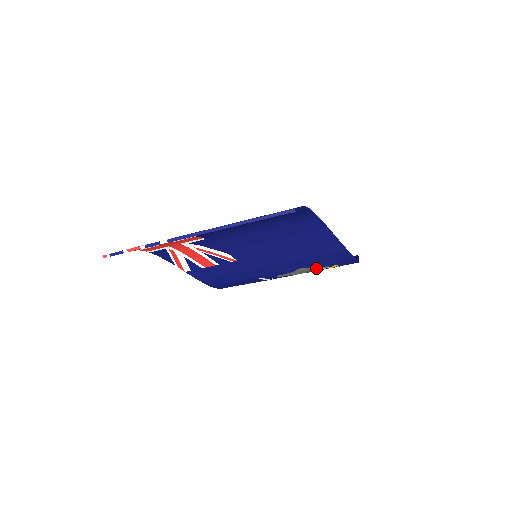
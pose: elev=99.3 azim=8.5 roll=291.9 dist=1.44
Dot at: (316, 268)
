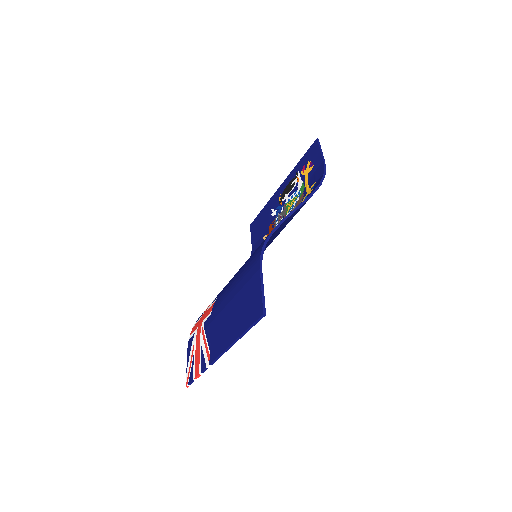
Dot at: occluded
